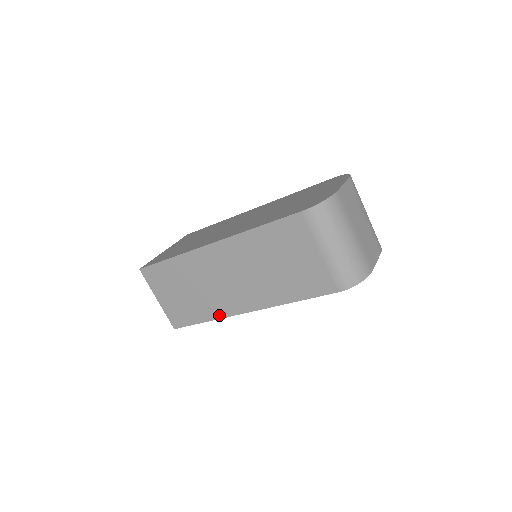
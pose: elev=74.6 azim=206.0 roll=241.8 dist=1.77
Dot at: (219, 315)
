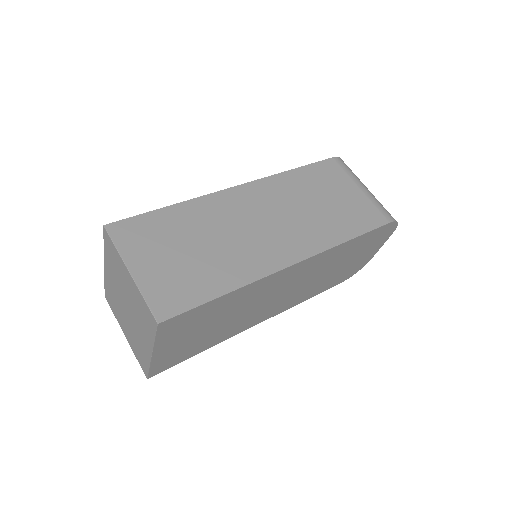
Dot at: (251, 276)
